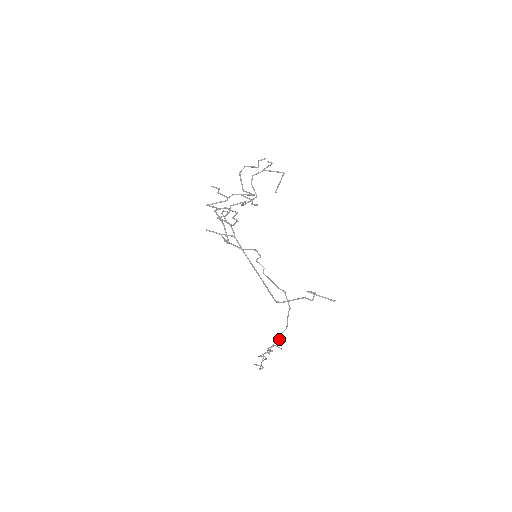
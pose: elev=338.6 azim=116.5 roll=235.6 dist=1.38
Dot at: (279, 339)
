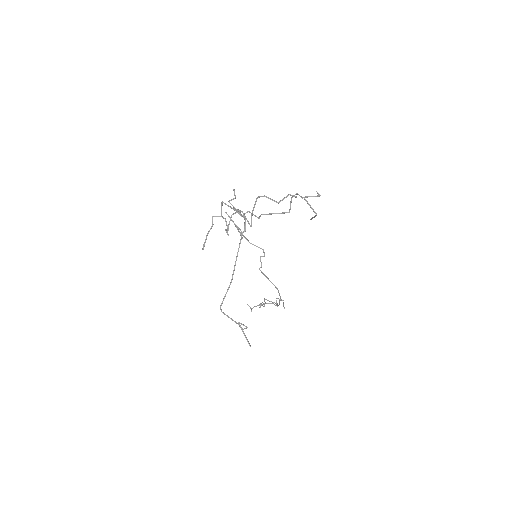
Dot at: (275, 305)
